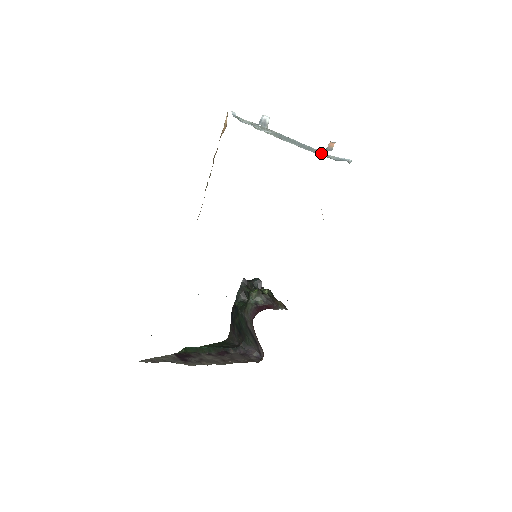
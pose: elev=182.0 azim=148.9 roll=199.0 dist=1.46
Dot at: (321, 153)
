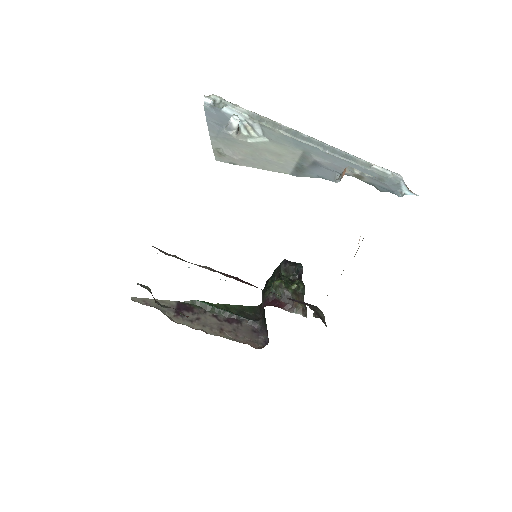
Dot at: (370, 166)
